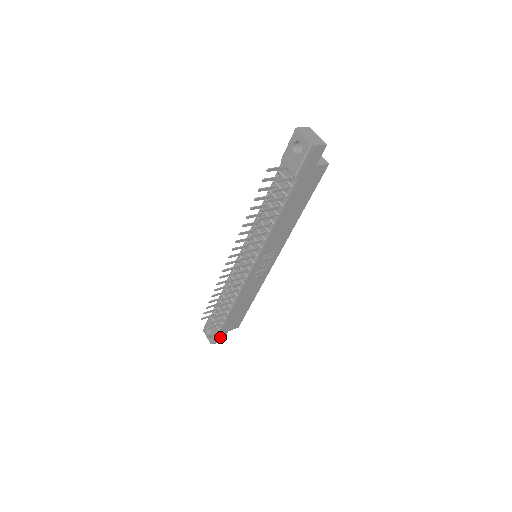
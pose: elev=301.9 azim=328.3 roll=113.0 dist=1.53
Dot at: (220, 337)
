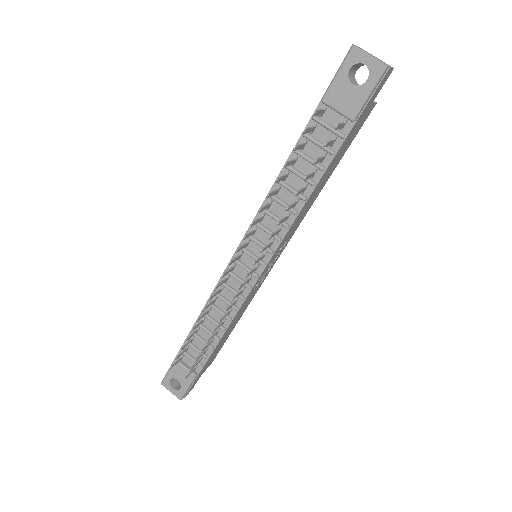
Dot at: (192, 386)
